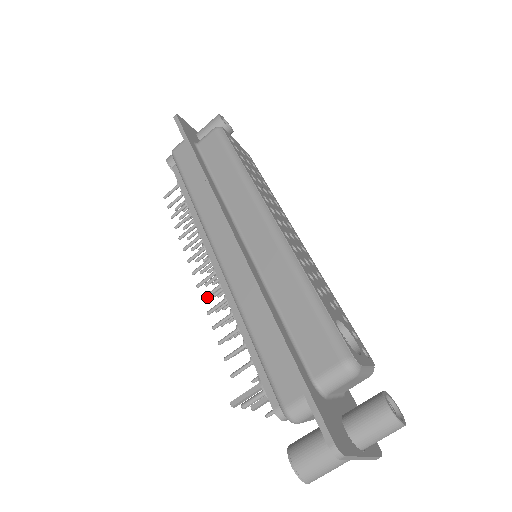
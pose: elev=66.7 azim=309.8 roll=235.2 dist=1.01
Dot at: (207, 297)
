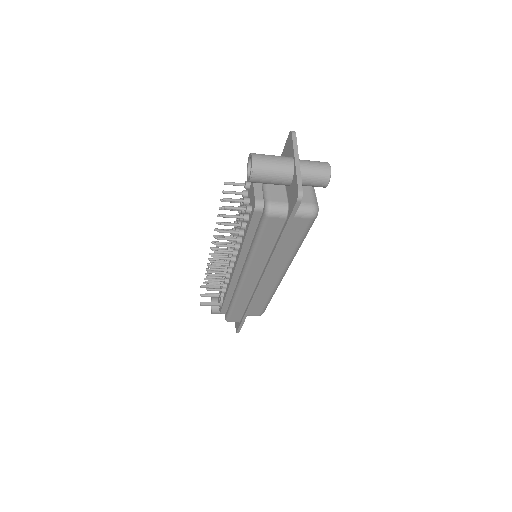
Dot at: (215, 270)
